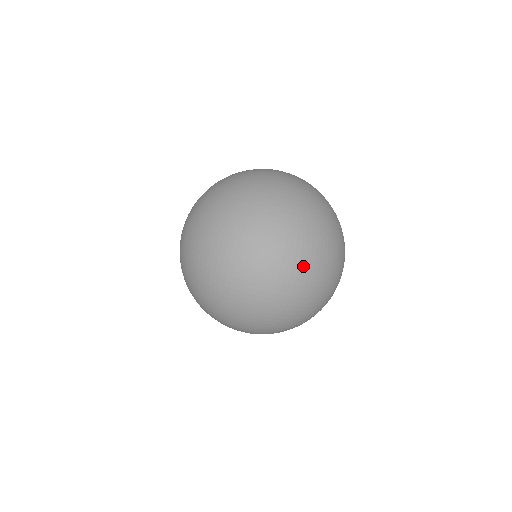
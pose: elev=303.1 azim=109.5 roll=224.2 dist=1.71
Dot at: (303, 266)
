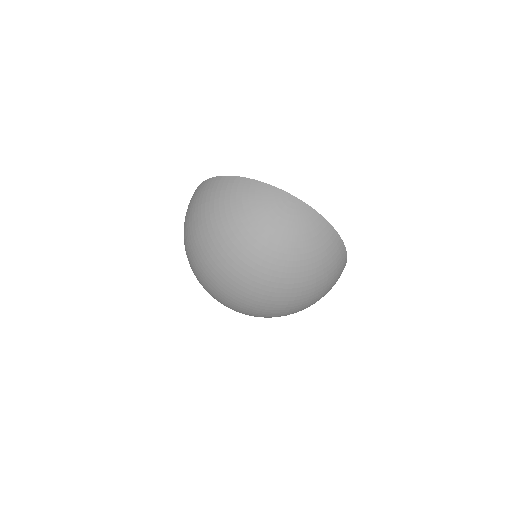
Dot at: (288, 311)
